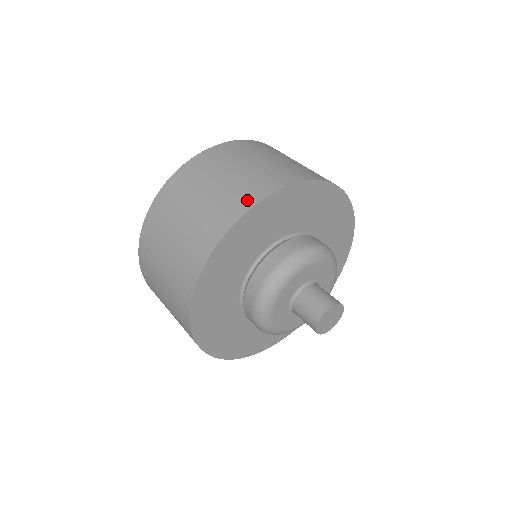
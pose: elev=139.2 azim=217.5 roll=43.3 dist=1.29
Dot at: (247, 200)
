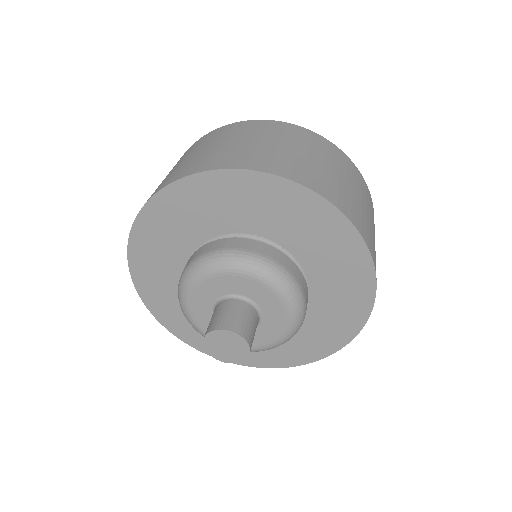
Dot at: occluded
